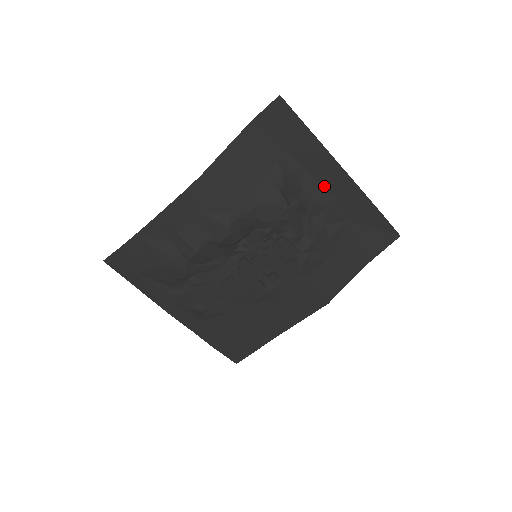
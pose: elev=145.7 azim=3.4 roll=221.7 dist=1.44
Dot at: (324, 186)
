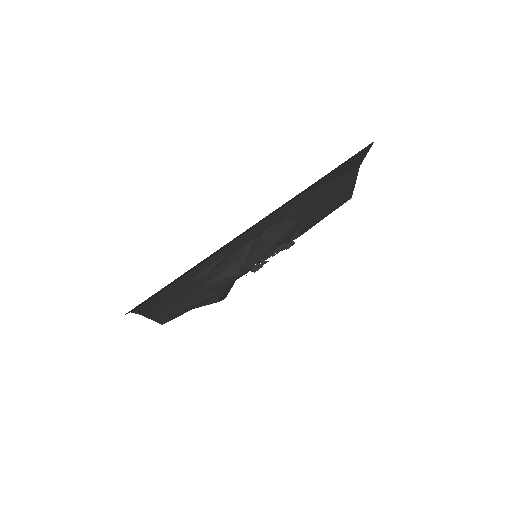
Dot at: (245, 233)
